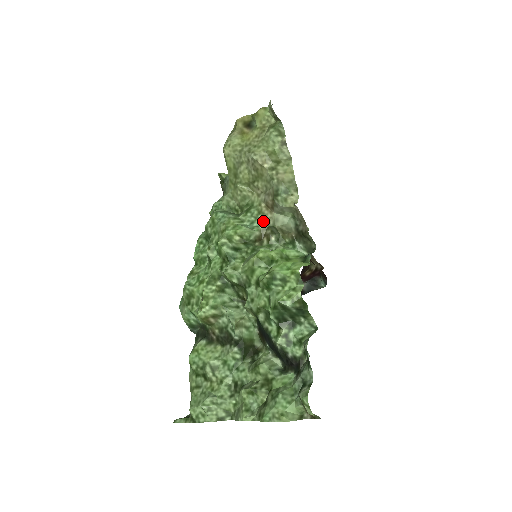
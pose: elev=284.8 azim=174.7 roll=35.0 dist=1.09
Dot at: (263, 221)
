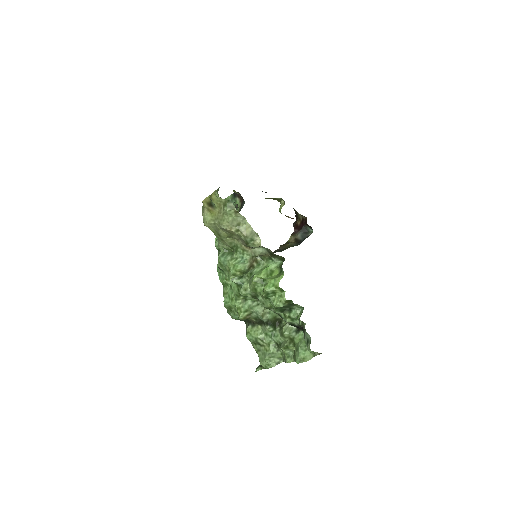
Dot at: (248, 255)
